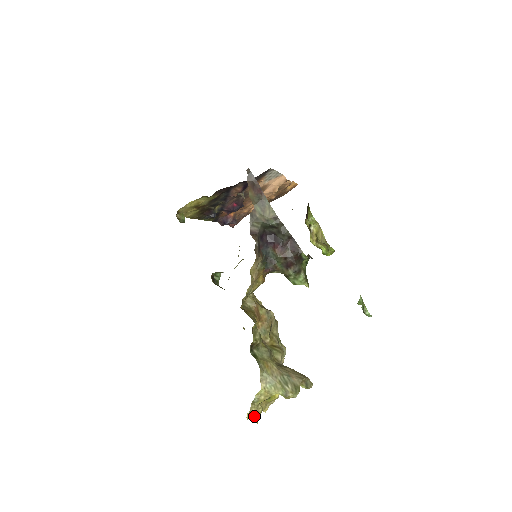
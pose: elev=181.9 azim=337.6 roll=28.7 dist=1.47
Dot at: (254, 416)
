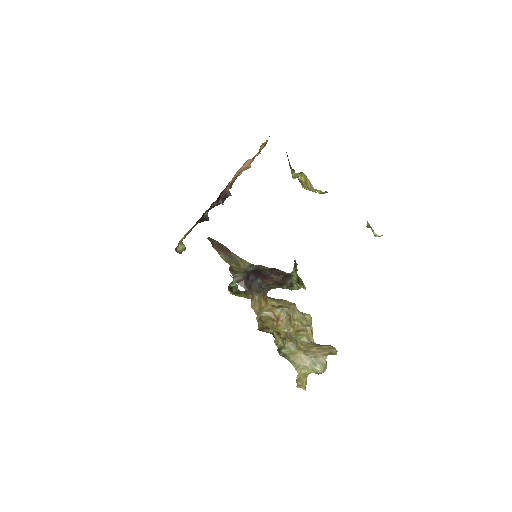
Dot at: (302, 386)
